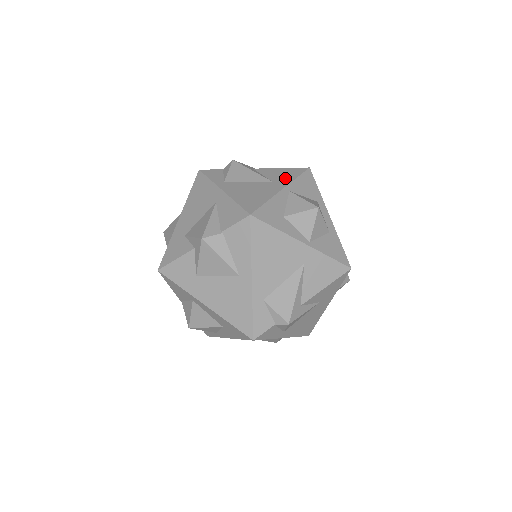
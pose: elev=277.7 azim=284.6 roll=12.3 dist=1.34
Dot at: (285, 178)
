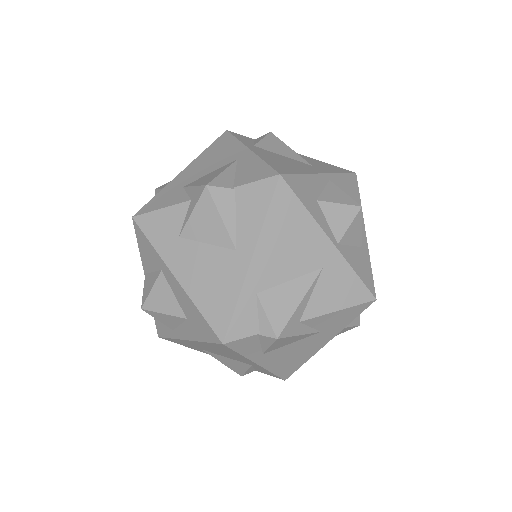
Dot at: (327, 168)
